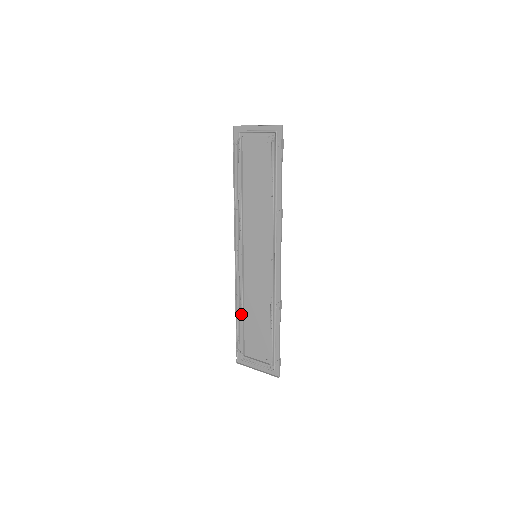
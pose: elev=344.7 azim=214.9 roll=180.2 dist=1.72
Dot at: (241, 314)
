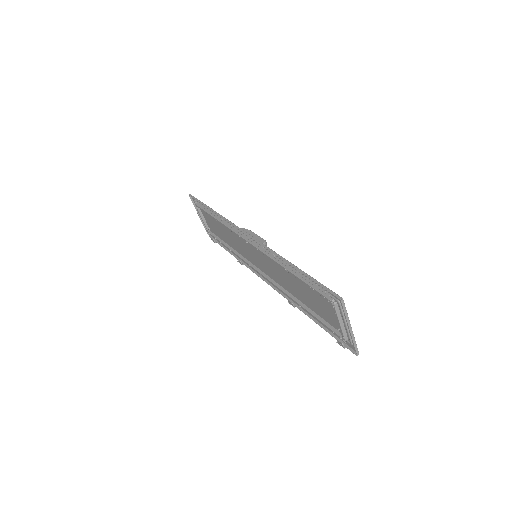
Dot at: (214, 218)
